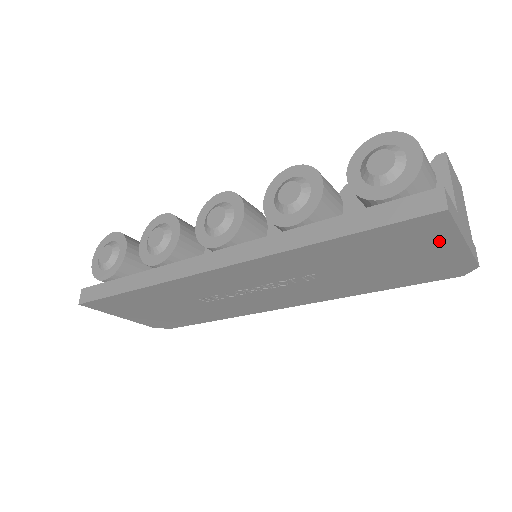
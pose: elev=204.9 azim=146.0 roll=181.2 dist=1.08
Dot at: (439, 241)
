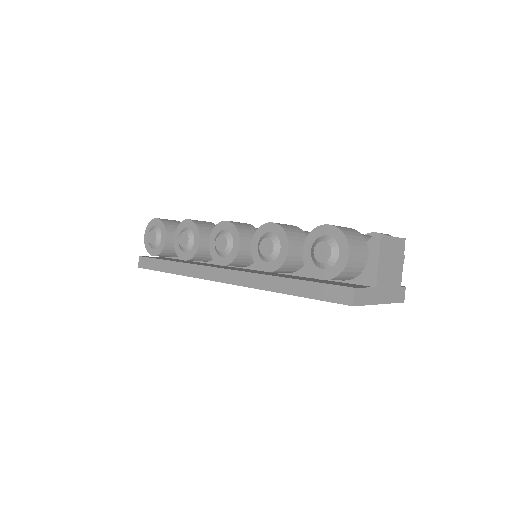
Dot at: occluded
